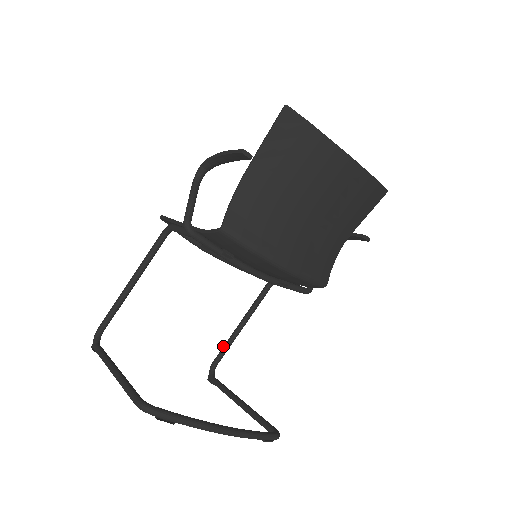
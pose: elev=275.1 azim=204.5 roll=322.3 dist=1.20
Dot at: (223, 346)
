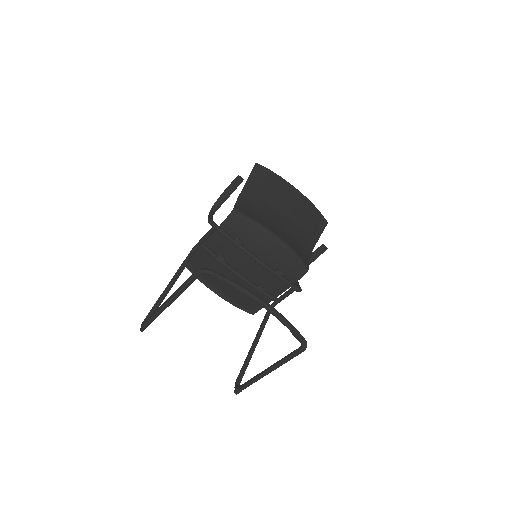
Dot at: (243, 364)
